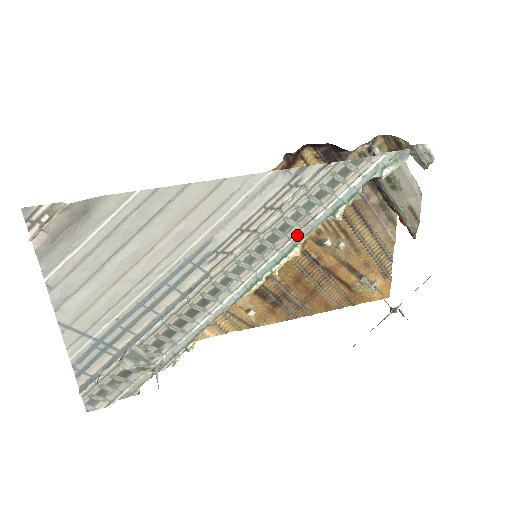
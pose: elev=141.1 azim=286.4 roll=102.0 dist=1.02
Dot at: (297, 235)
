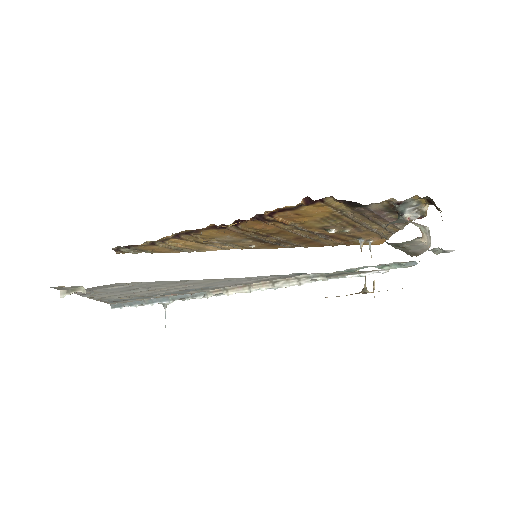
Dot at: occluded
